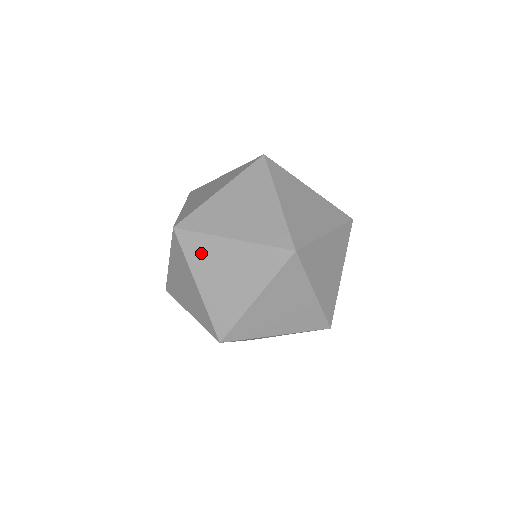
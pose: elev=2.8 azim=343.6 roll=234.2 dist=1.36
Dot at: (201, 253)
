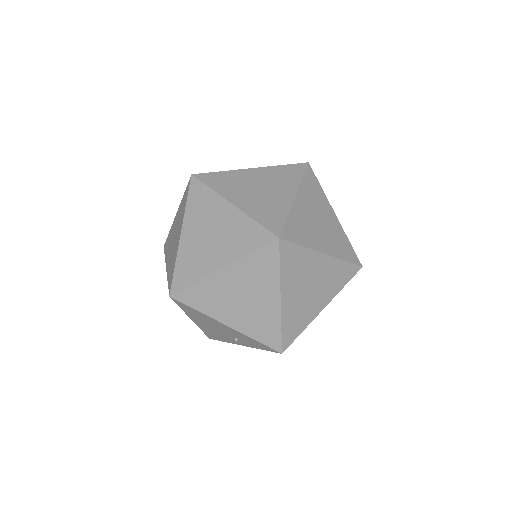
Dot at: (169, 244)
